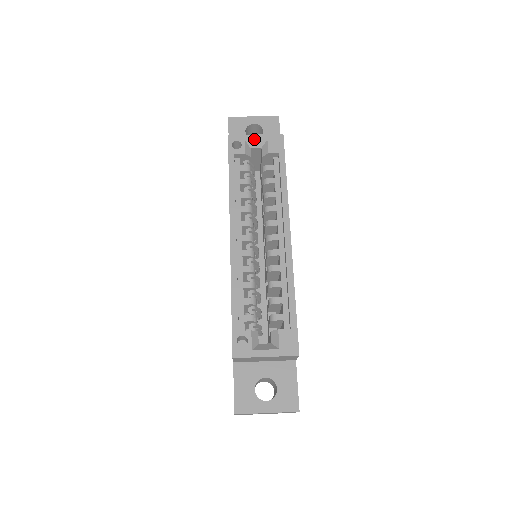
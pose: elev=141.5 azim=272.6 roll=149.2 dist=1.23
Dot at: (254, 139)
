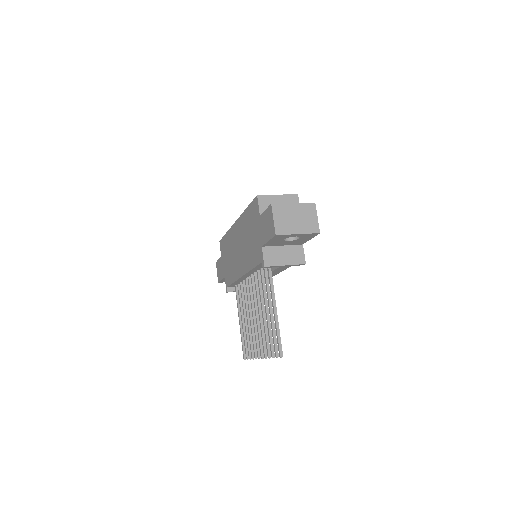
Dot at: occluded
